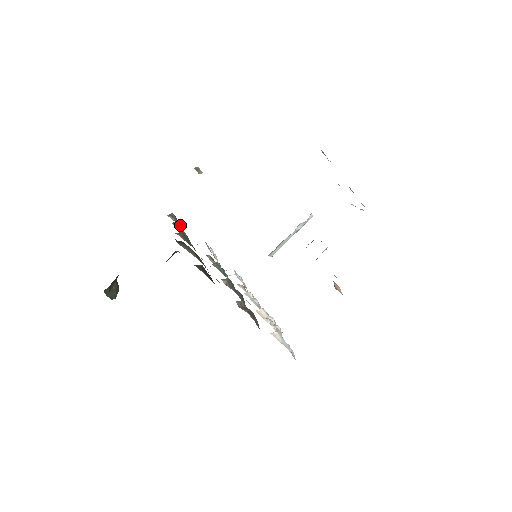
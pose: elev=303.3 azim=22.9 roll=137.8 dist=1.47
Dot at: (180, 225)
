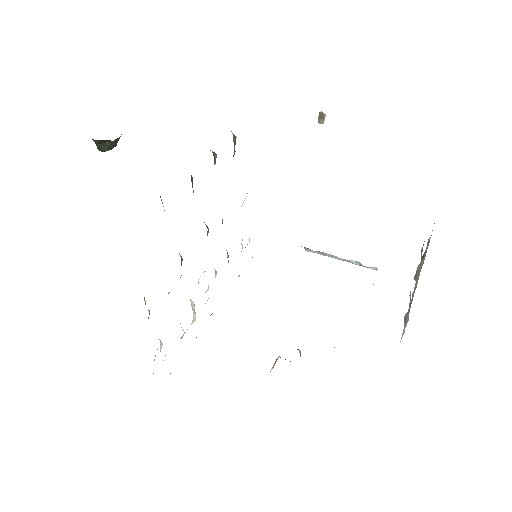
Dot at: (235, 151)
